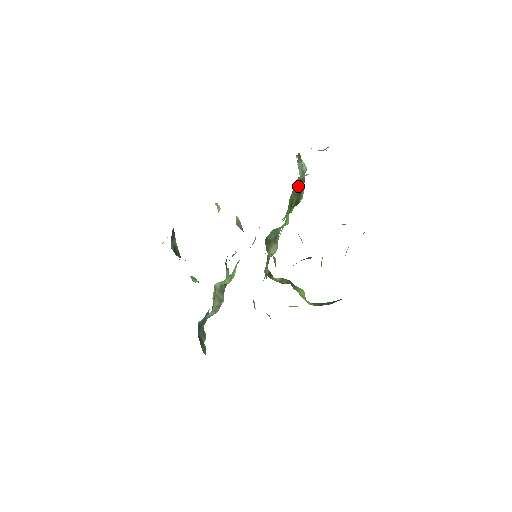
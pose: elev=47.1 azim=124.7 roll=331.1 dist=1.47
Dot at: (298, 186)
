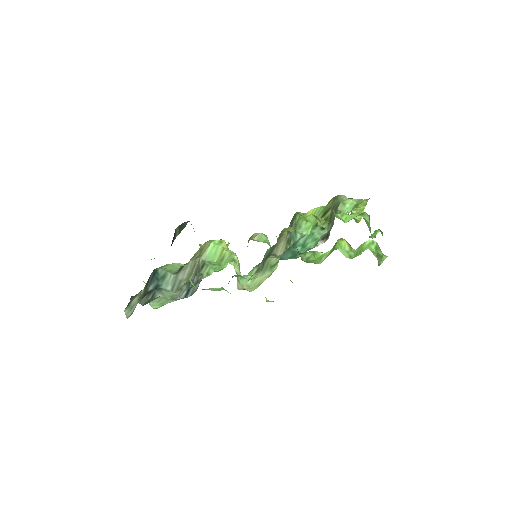
Dot at: (335, 211)
